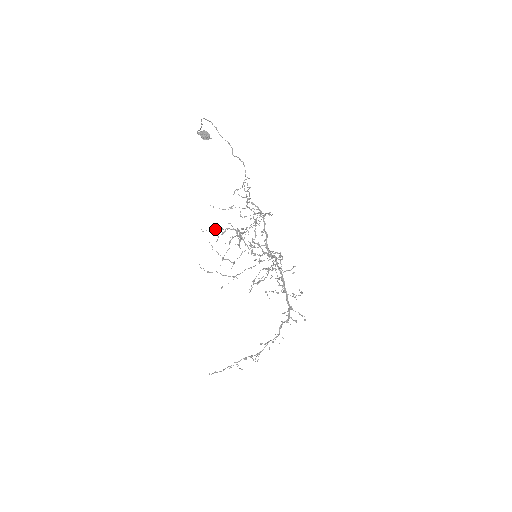
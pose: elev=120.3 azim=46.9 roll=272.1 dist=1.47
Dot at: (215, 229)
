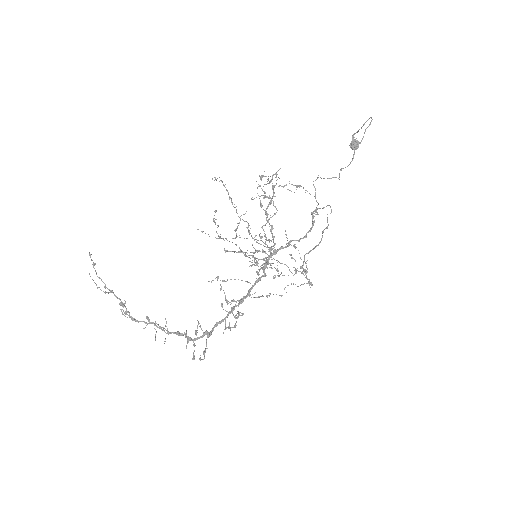
Dot at: occluded
